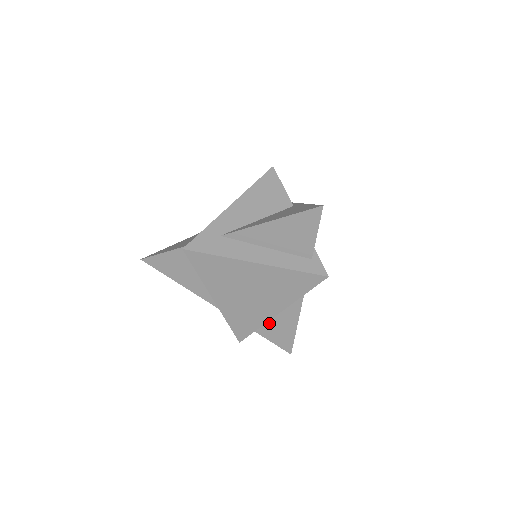
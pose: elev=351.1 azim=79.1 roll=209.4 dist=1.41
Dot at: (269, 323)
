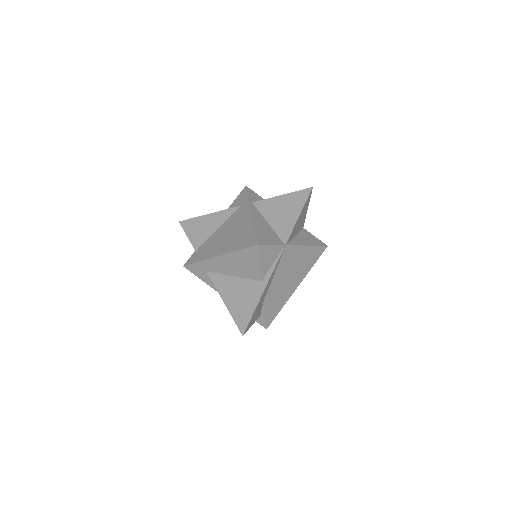
Dot at: occluded
